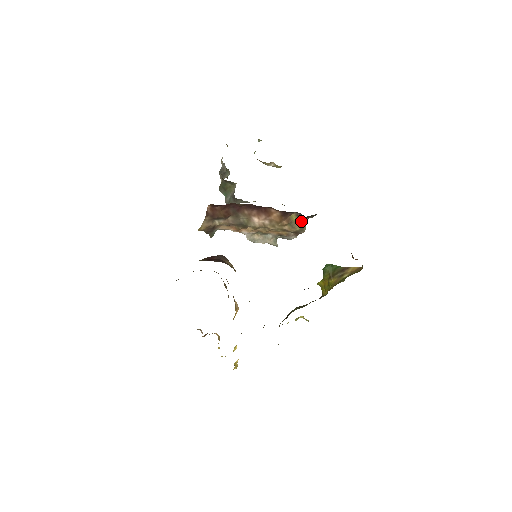
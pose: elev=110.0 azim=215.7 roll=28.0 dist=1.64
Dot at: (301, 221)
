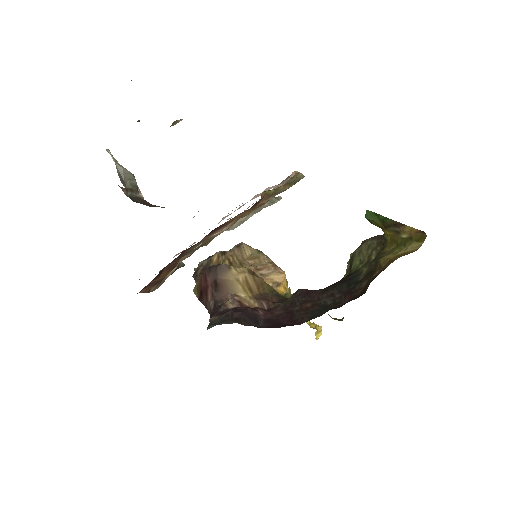
Dot at: (286, 182)
